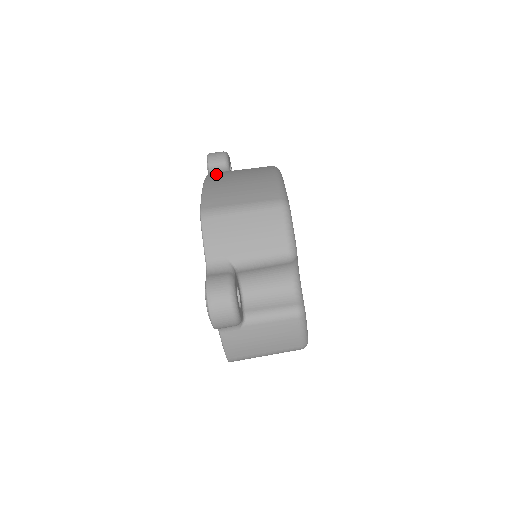
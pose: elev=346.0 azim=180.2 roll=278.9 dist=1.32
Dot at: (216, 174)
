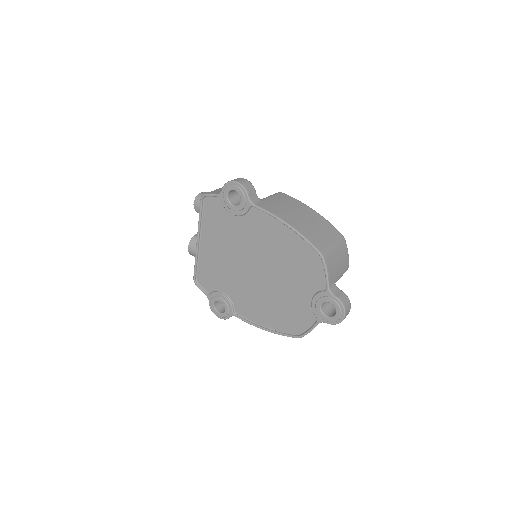
Dot at: (272, 209)
